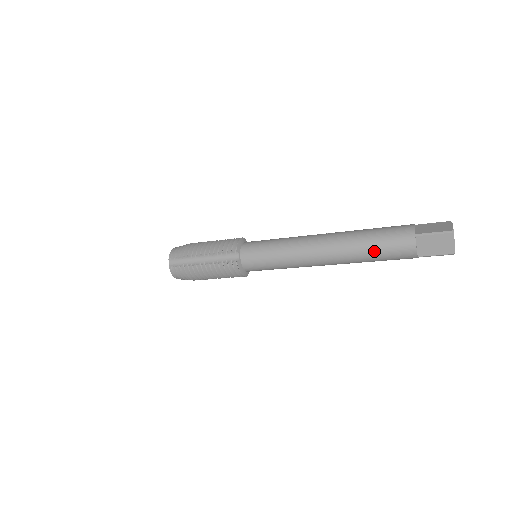
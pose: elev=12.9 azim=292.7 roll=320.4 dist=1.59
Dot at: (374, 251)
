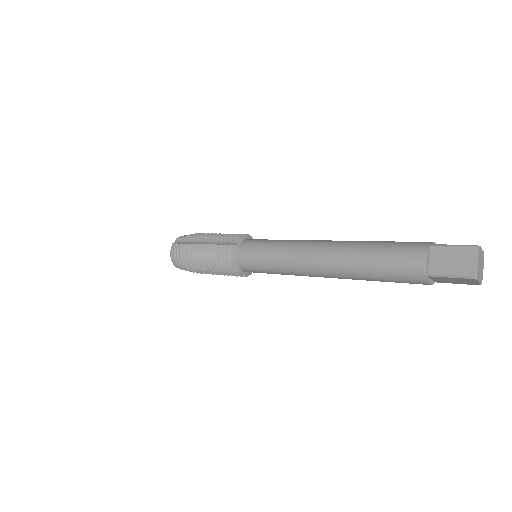
Dot at: (377, 255)
